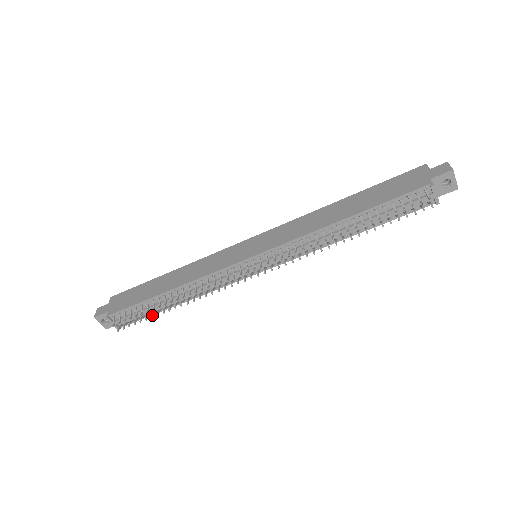
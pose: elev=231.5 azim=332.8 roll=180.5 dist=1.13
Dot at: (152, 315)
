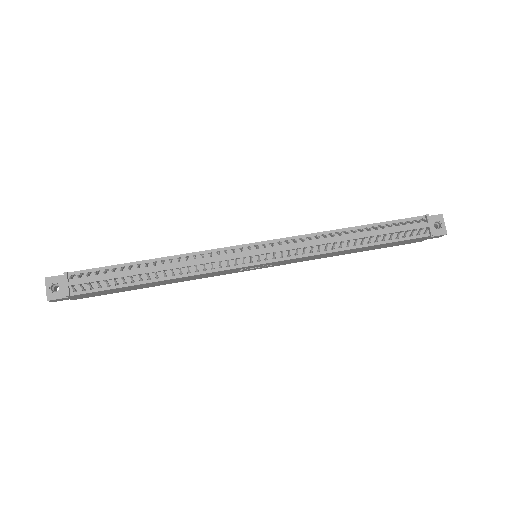
Dot at: (123, 277)
